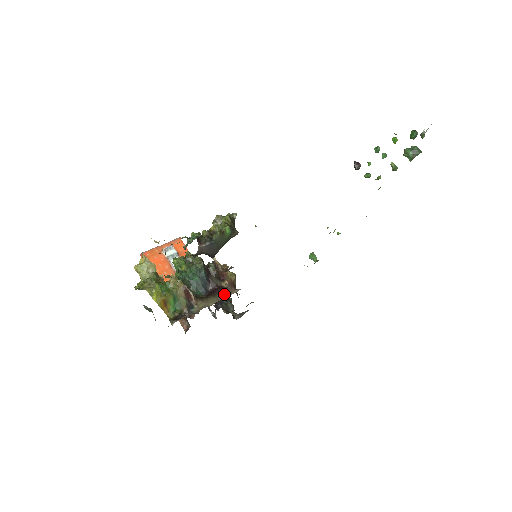
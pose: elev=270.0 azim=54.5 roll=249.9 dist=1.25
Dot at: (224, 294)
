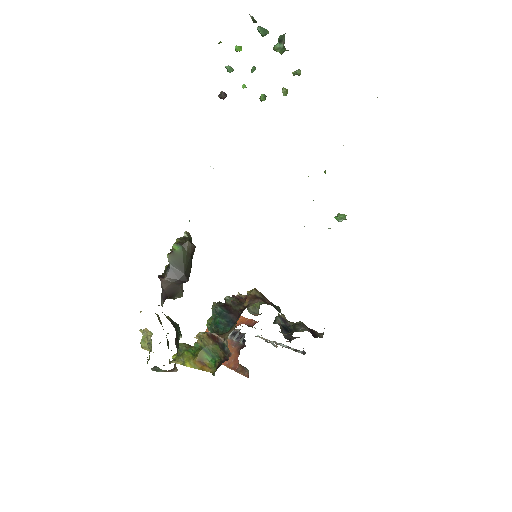
Dot at: occluded
